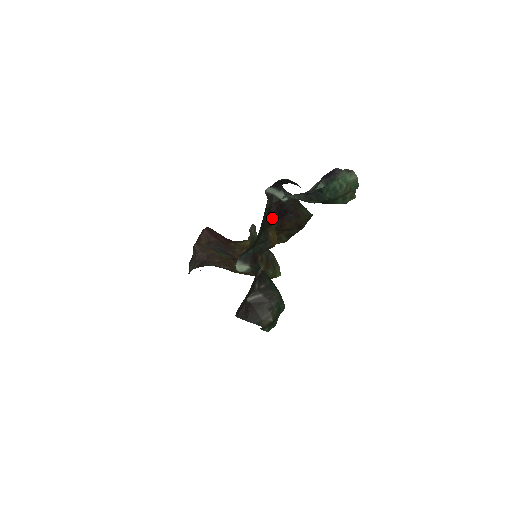
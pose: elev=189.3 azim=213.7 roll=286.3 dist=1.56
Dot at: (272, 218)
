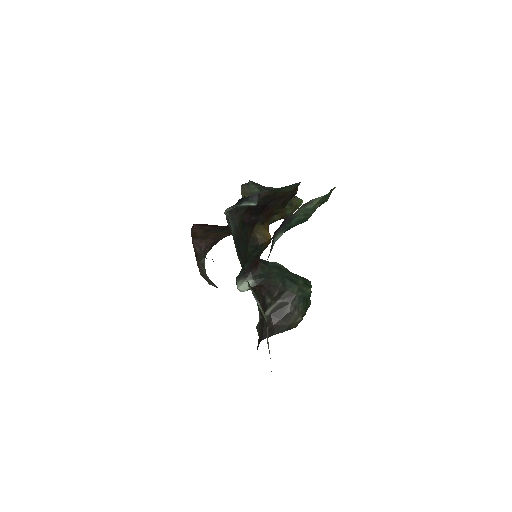
Dot at: (251, 222)
